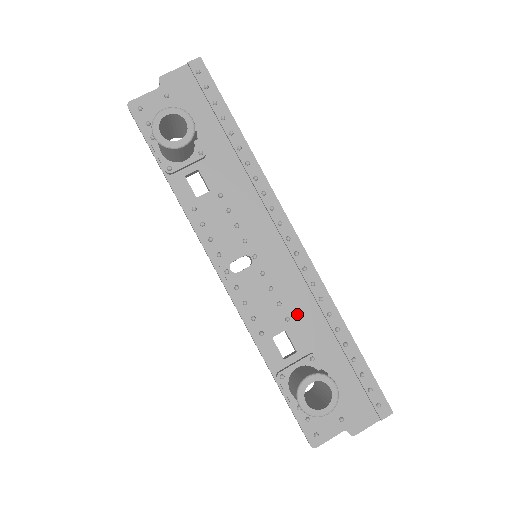
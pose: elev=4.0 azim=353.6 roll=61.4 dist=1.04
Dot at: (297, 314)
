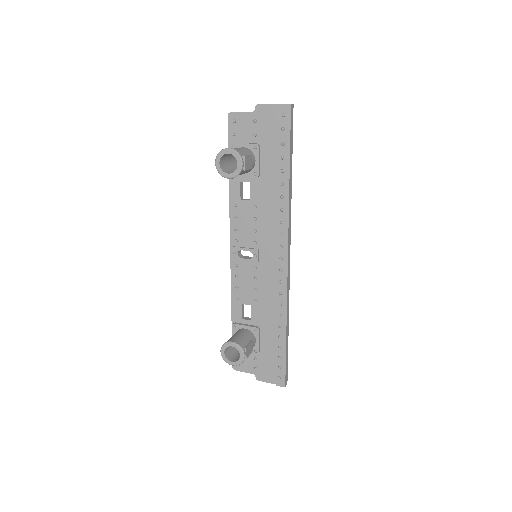
Dot at: (263, 302)
